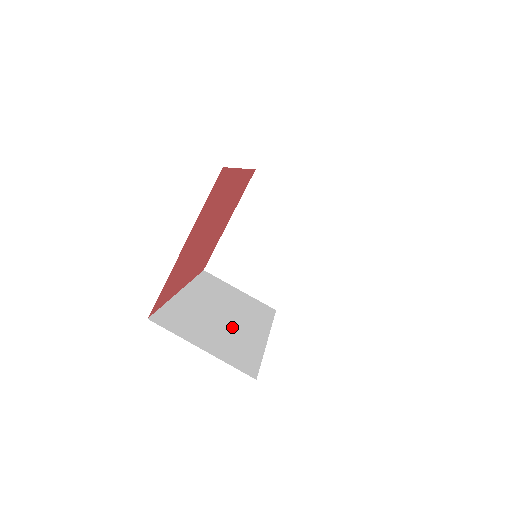
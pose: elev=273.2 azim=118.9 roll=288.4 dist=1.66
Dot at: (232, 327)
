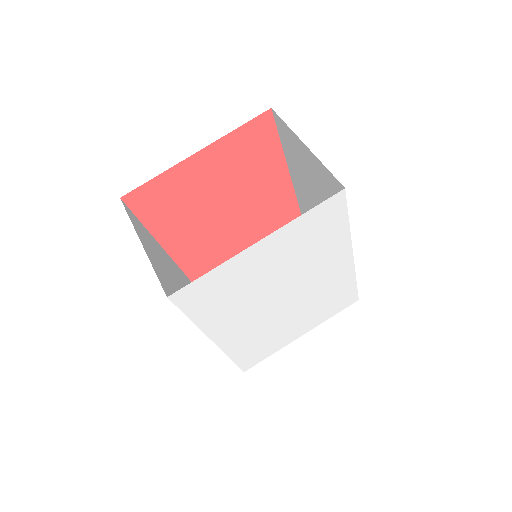
Dot at: occluded
